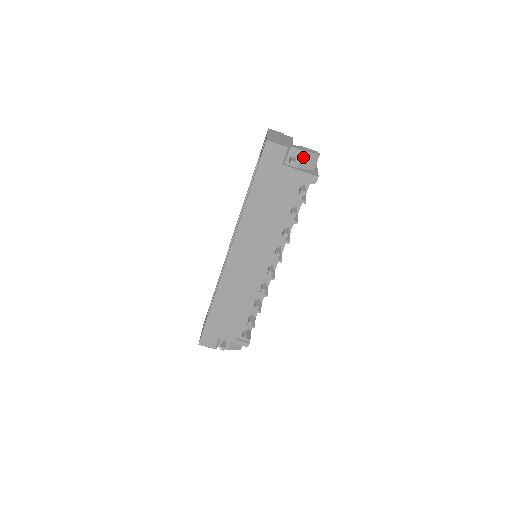
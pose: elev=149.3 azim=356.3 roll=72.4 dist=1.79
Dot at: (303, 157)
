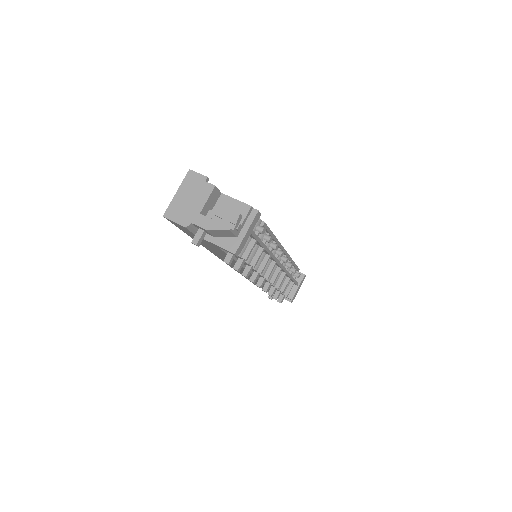
Dot at: (211, 232)
